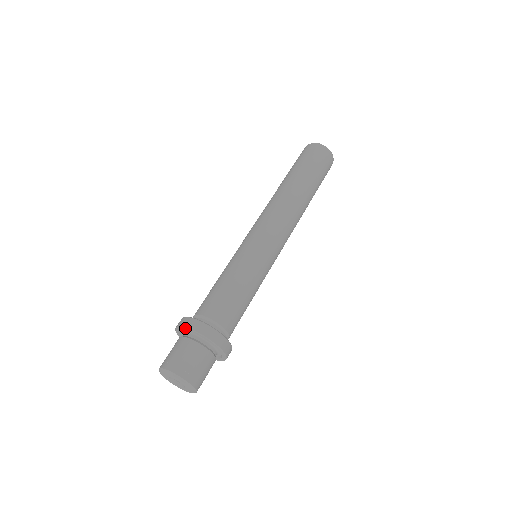
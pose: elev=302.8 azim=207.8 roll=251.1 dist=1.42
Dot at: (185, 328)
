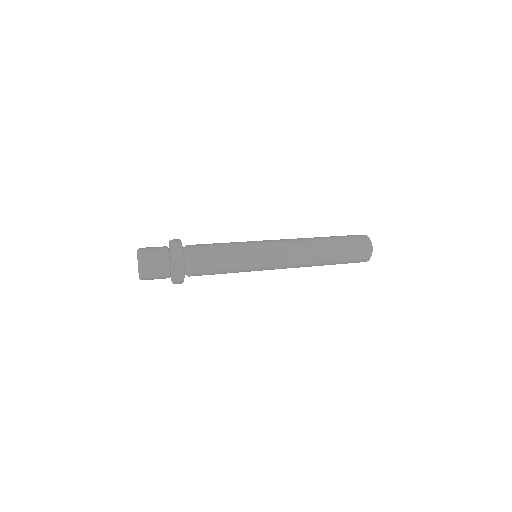
Dot at: occluded
